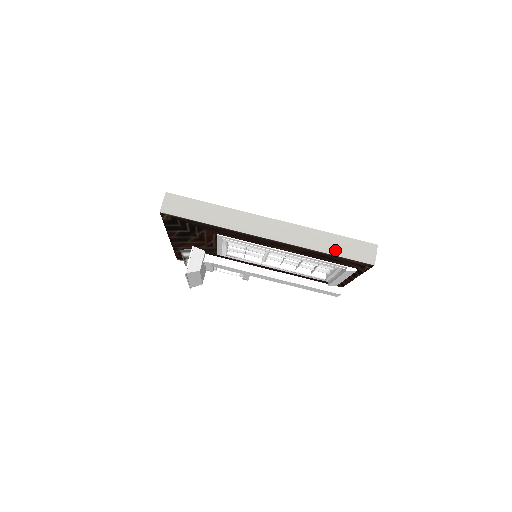
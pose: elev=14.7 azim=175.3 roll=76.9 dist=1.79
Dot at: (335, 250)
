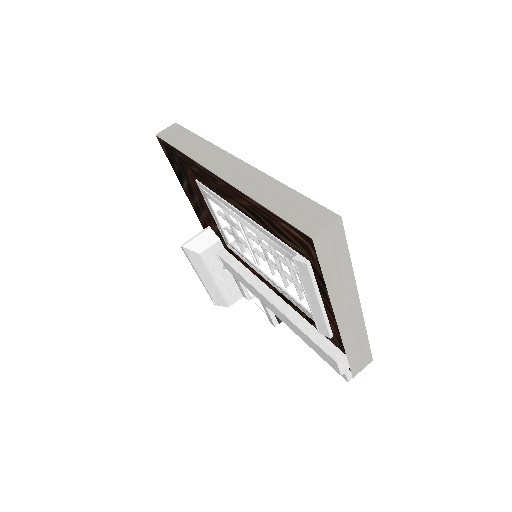
Dot at: (275, 205)
